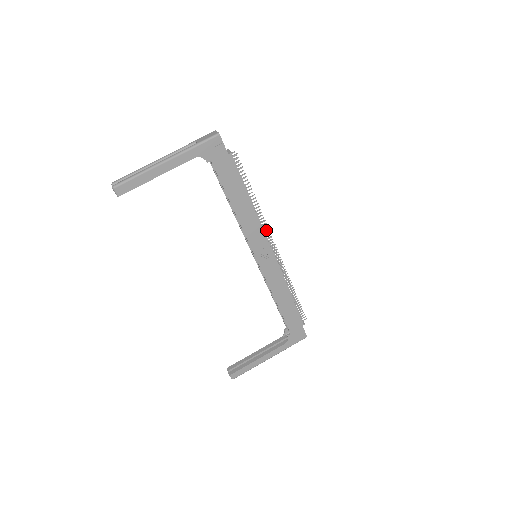
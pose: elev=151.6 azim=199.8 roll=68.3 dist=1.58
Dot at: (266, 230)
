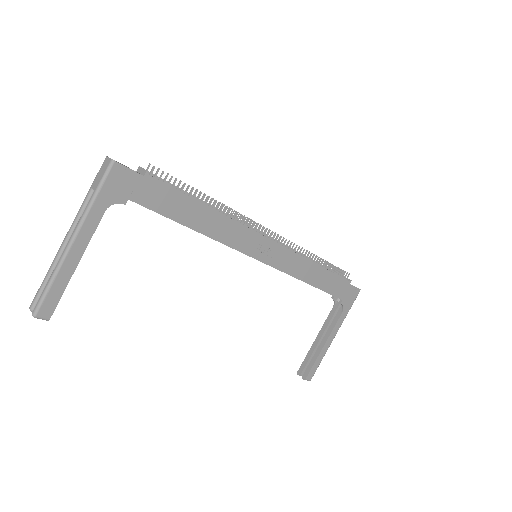
Dot at: (249, 223)
